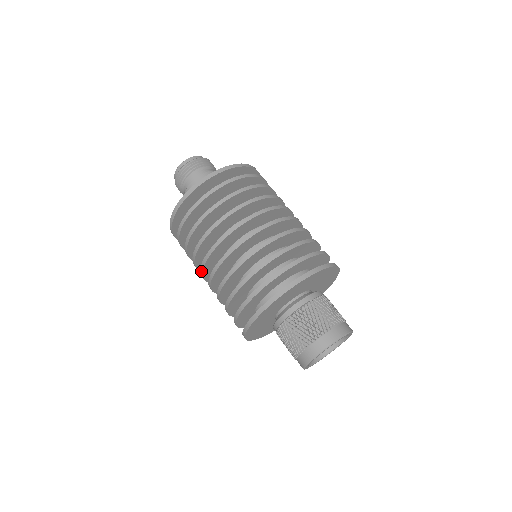
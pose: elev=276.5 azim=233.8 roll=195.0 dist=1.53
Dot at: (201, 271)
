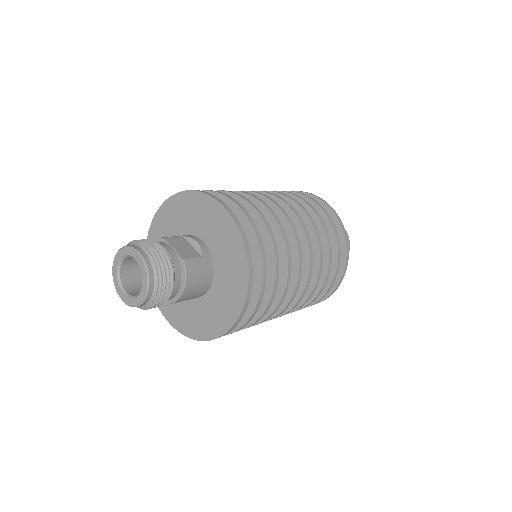
Dot at: occluded
